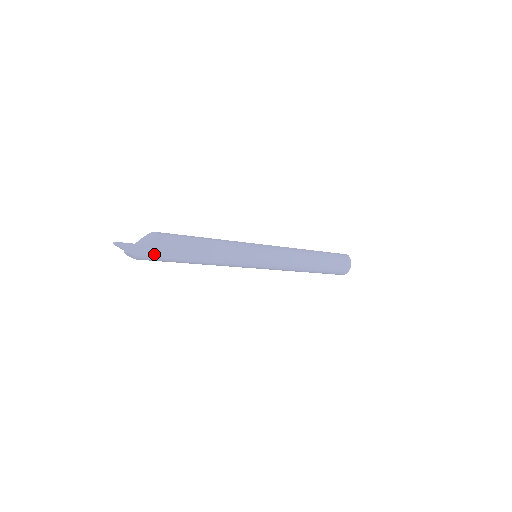
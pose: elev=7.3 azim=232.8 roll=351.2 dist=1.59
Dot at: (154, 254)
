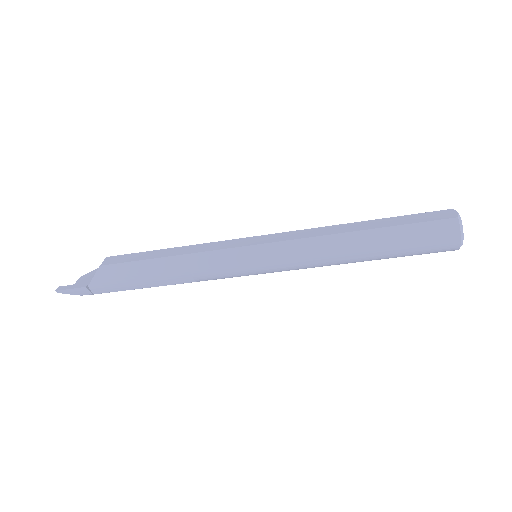
Dot at: (105, 290)
